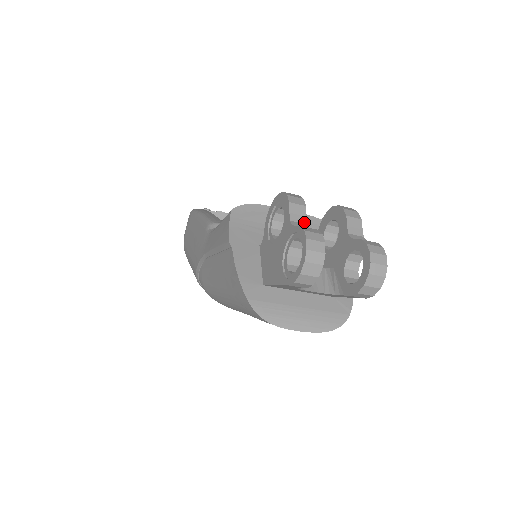
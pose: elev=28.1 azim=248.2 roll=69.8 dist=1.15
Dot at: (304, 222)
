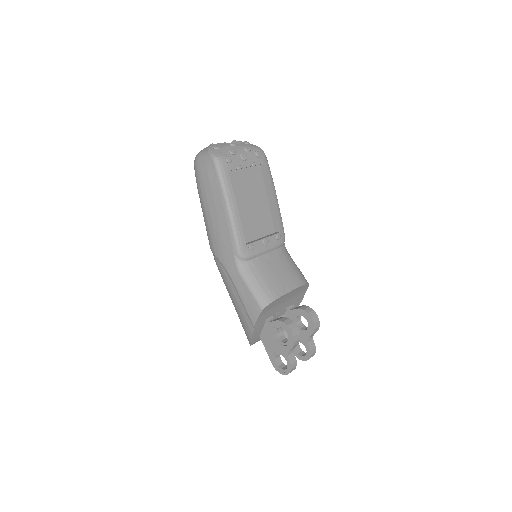
Dot at: occluded
